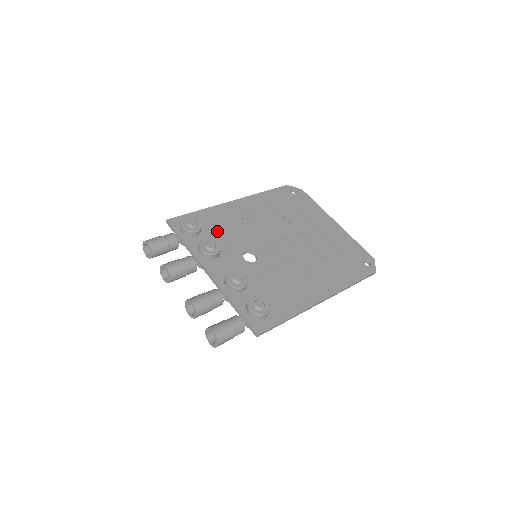
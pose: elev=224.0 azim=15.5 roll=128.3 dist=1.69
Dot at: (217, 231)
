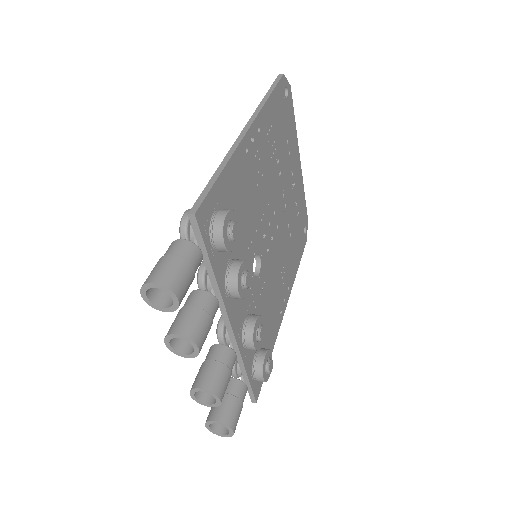
Dot at: (238, 221)
